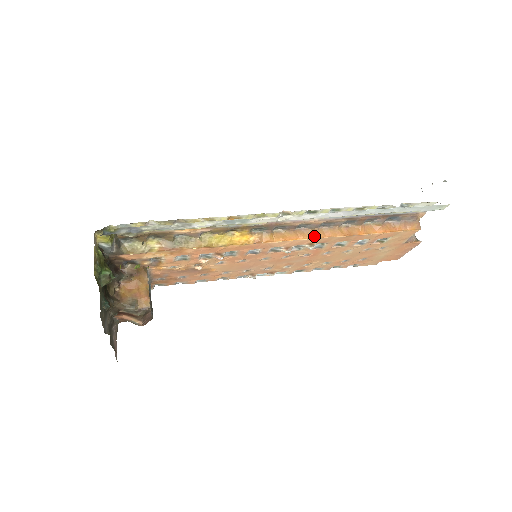
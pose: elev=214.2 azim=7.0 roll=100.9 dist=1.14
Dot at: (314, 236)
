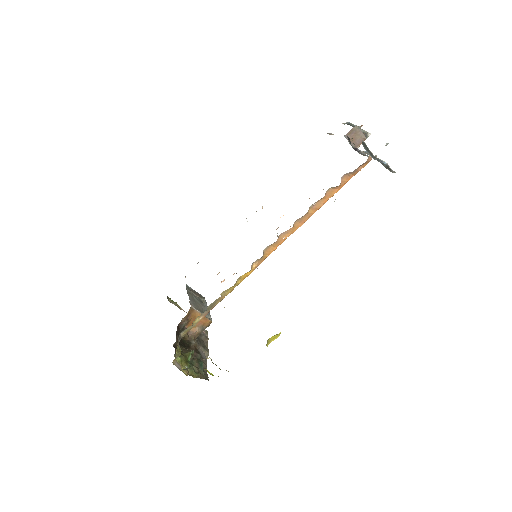
Dot at: (293, 231)
